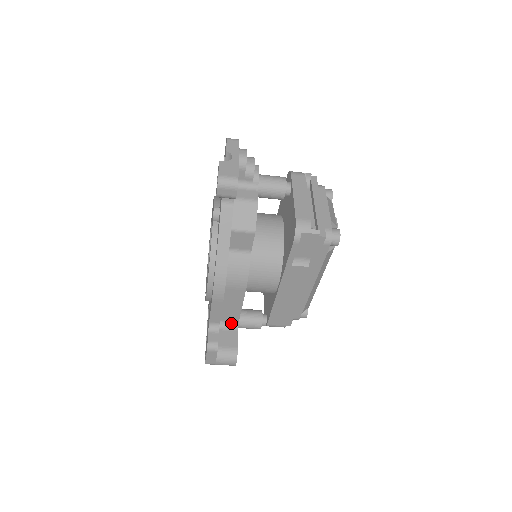
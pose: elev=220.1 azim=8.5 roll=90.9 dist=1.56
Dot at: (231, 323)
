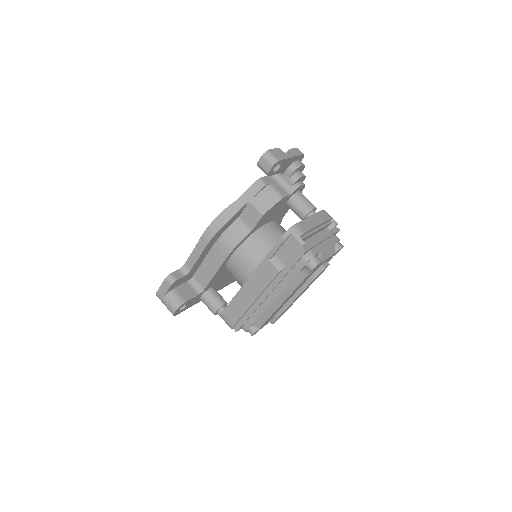
Dot at: (199, 286)
